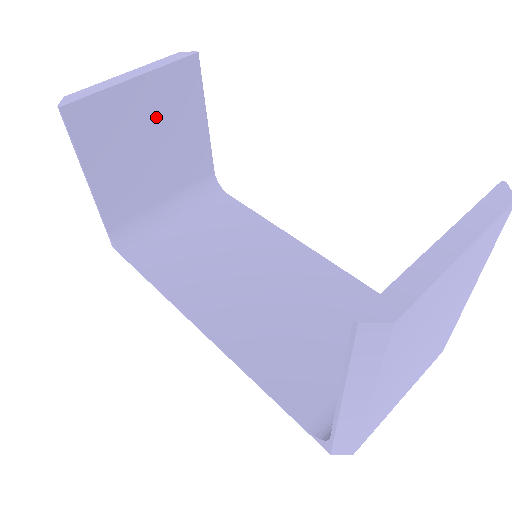
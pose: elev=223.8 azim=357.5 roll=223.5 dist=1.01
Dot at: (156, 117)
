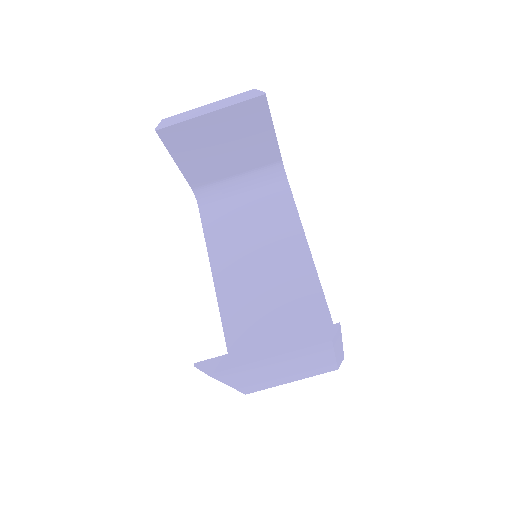
Dot at: (228, 132)
